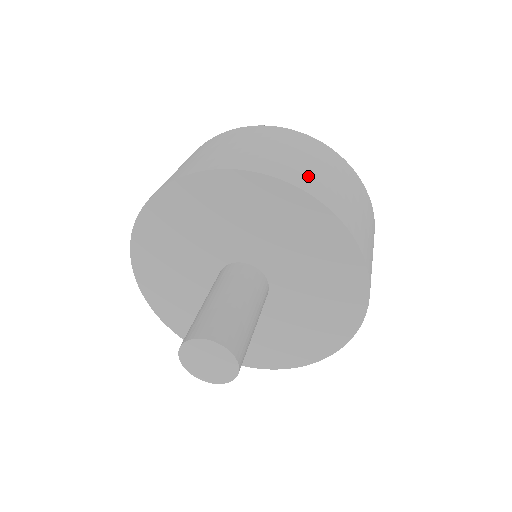
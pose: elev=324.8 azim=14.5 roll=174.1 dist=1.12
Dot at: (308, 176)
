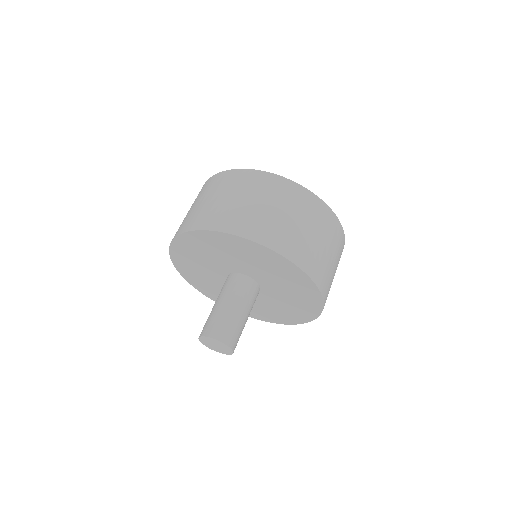
Dot at: (267, 227)
